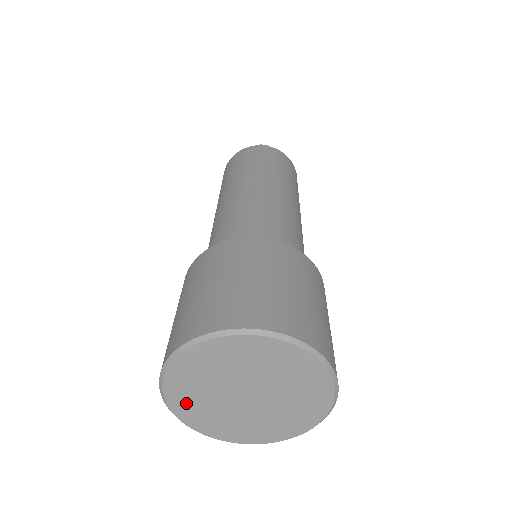
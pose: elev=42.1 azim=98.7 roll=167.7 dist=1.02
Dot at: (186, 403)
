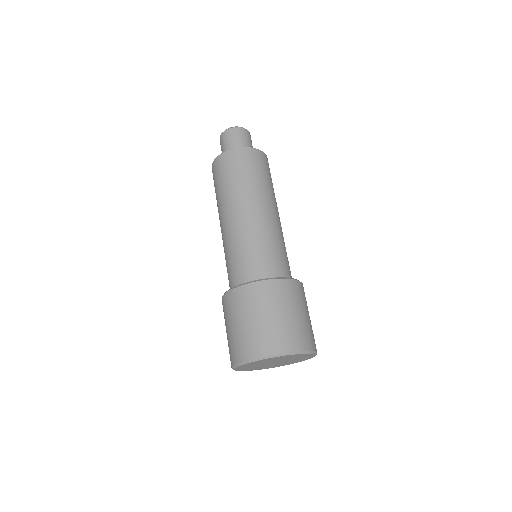
Dot at: (250, 369)
